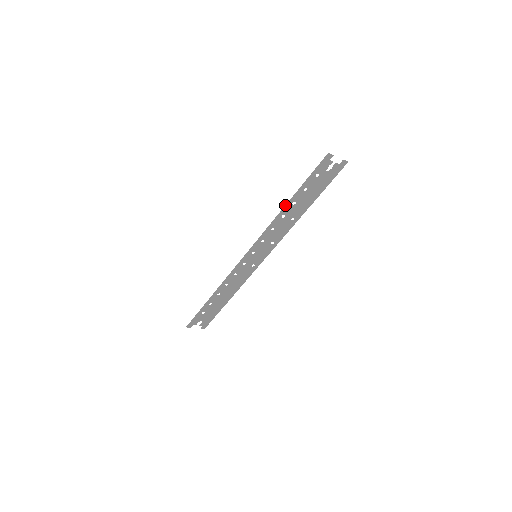
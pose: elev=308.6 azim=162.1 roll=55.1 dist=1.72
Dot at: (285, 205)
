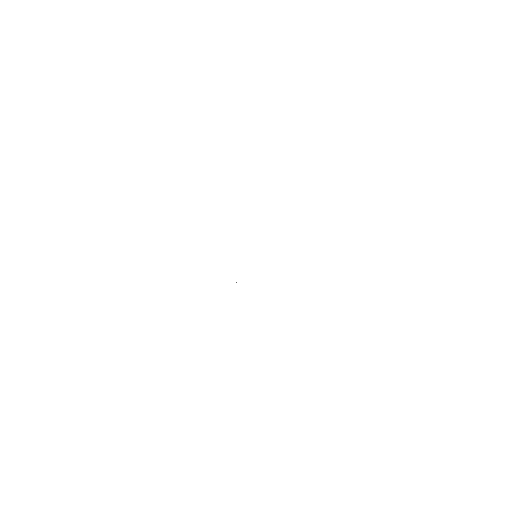
Dot at: occluded
